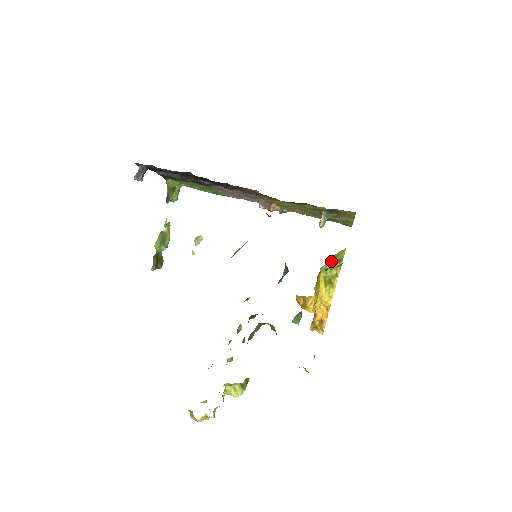
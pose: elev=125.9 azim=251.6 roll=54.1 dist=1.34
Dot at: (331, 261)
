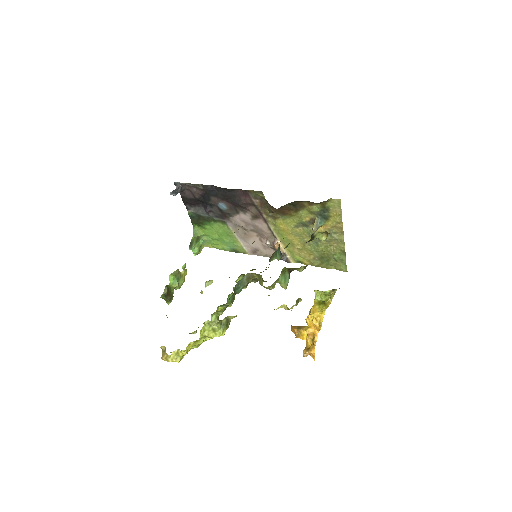
Dot at: (326, 291)
